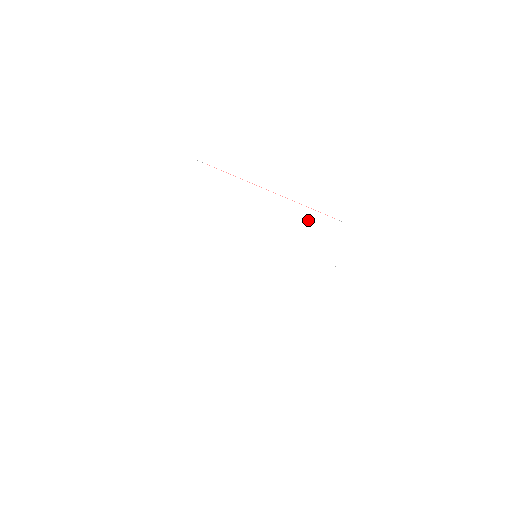
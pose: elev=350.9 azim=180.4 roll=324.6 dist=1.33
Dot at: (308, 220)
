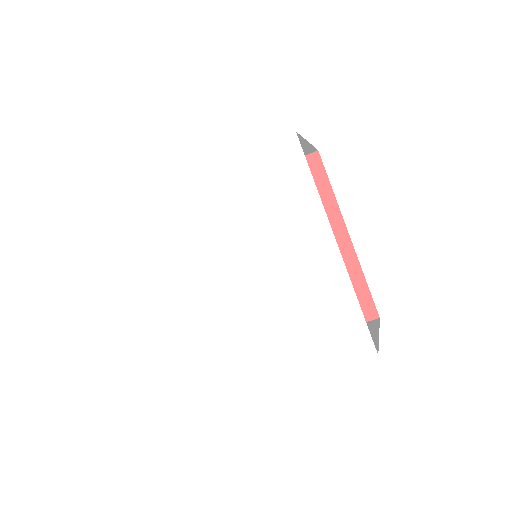
Dot at: (245, 171)
